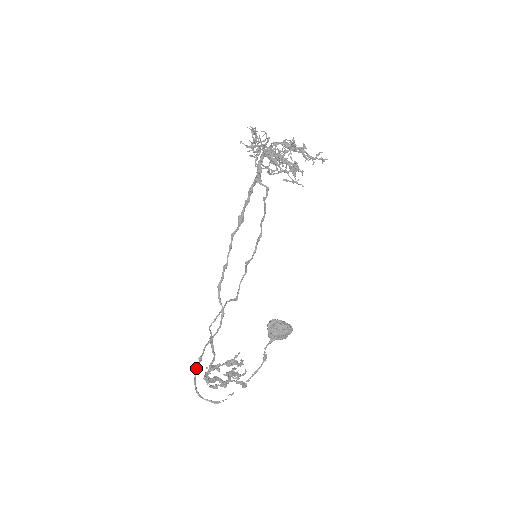
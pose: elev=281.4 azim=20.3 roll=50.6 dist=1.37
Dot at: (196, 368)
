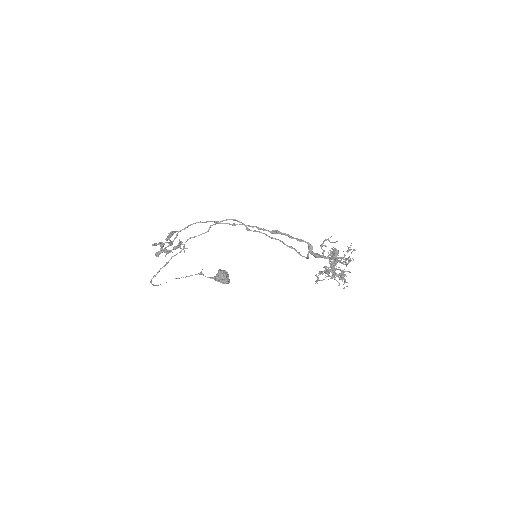
Dot at: occluded
